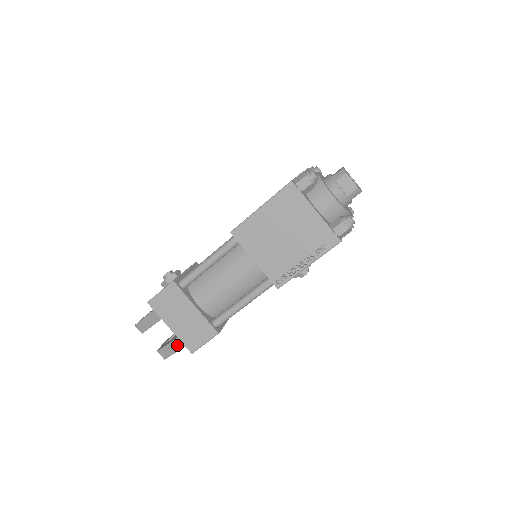
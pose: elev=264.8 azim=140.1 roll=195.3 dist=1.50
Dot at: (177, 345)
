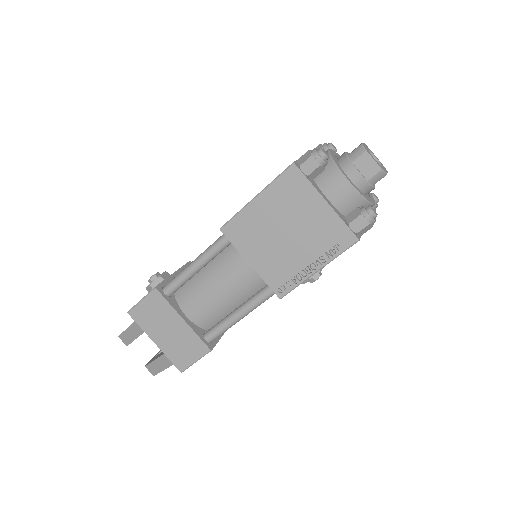
Dot at: (164, 362)
